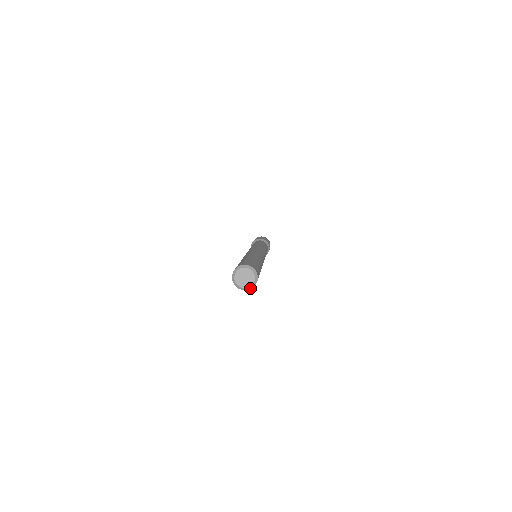
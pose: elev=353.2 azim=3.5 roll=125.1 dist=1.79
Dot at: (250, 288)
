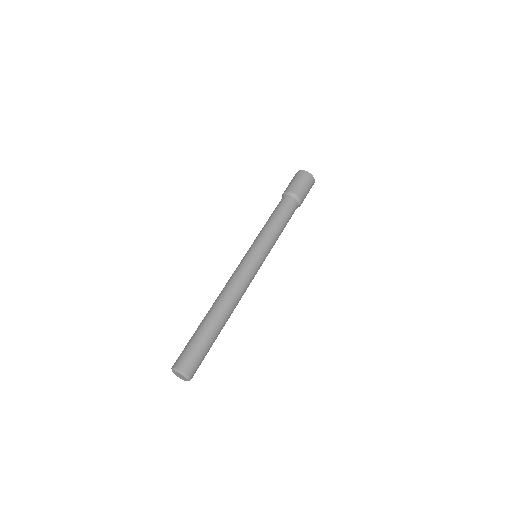
Dot at: (188, 380)
